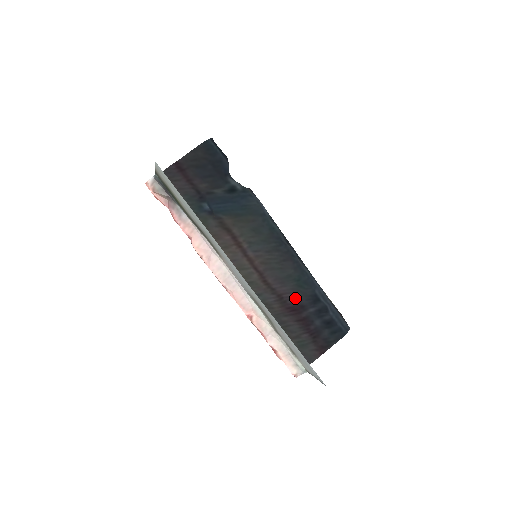
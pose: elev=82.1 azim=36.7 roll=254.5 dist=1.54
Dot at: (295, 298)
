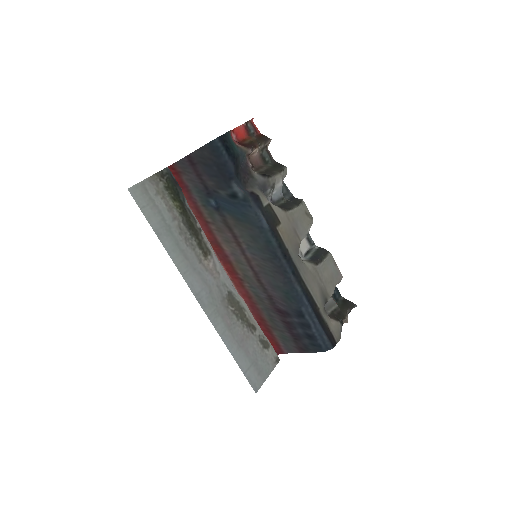
Dot at: (282, 305)
